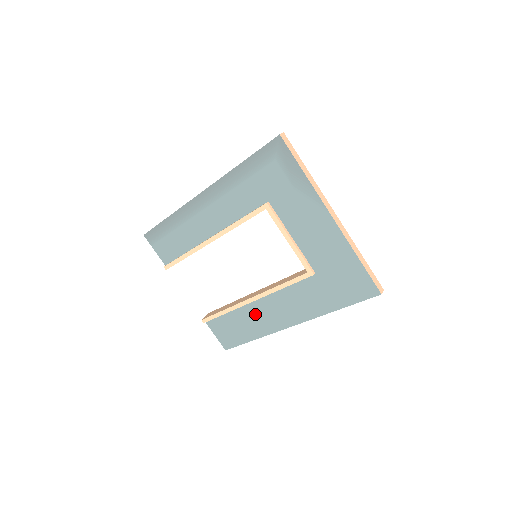
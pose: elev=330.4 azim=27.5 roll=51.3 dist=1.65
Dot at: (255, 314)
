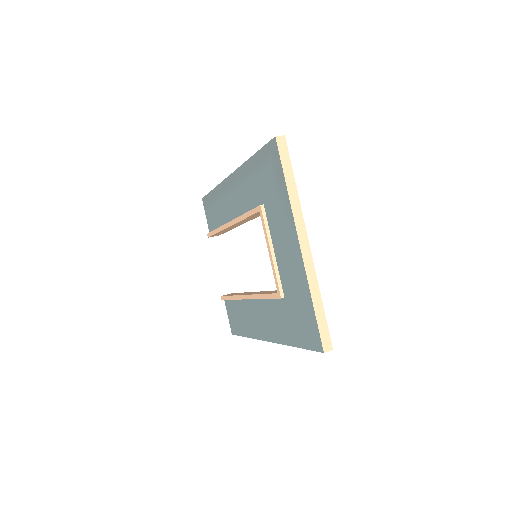
Dot at: (249, 313)
